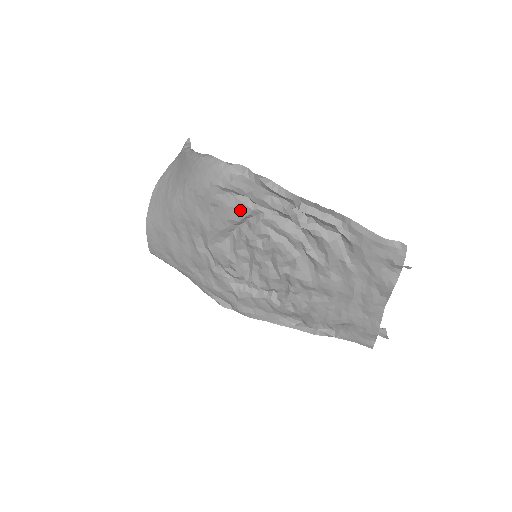
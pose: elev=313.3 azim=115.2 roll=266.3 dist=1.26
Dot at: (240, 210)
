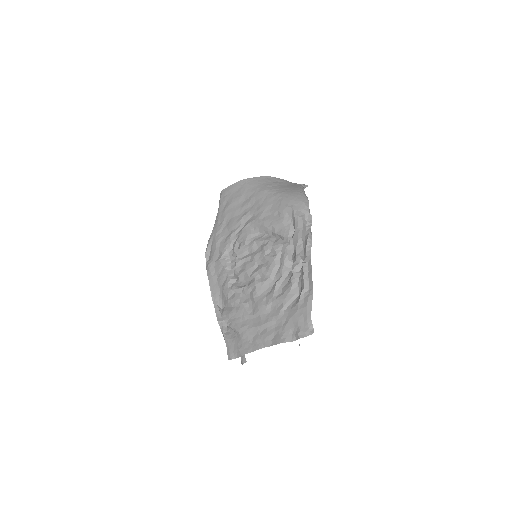
Dot at: (284, 230)
